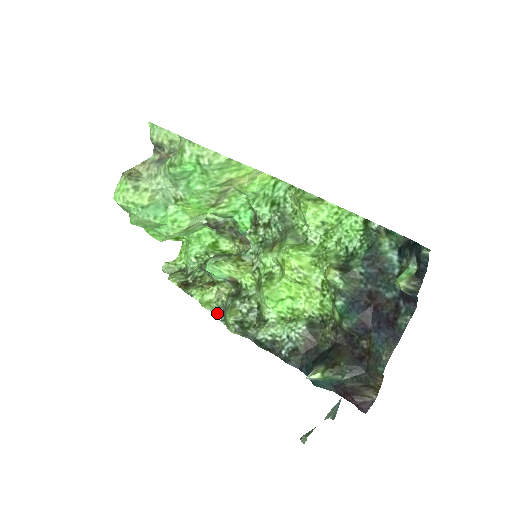
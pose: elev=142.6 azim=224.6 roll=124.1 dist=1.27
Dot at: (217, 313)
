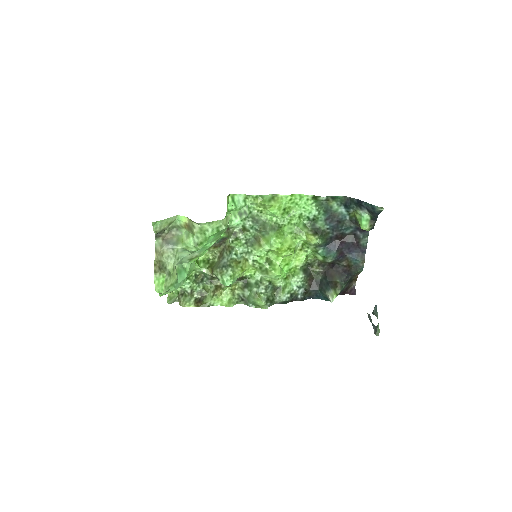
Dot at: occluded
